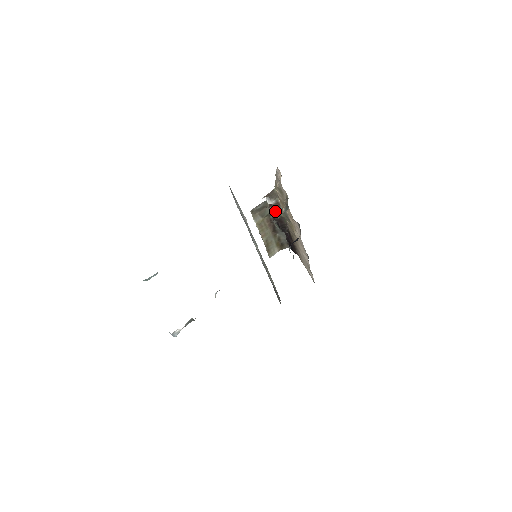
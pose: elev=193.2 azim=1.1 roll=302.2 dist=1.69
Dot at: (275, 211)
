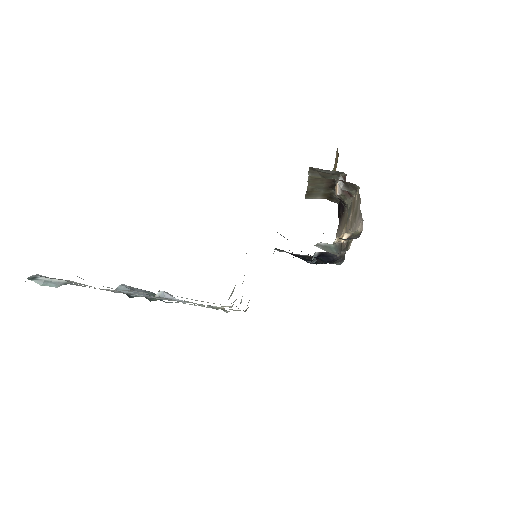
Dot at: (340, 195)
